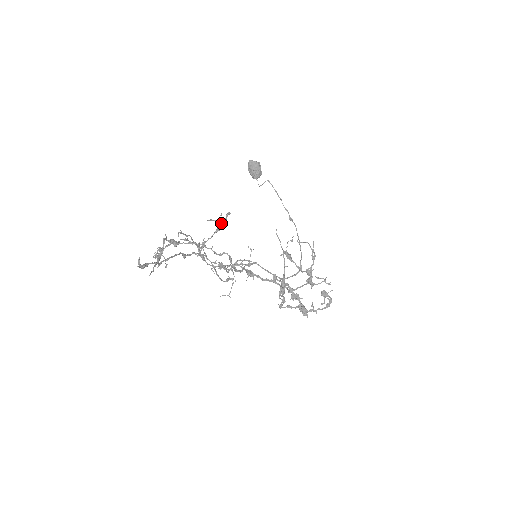
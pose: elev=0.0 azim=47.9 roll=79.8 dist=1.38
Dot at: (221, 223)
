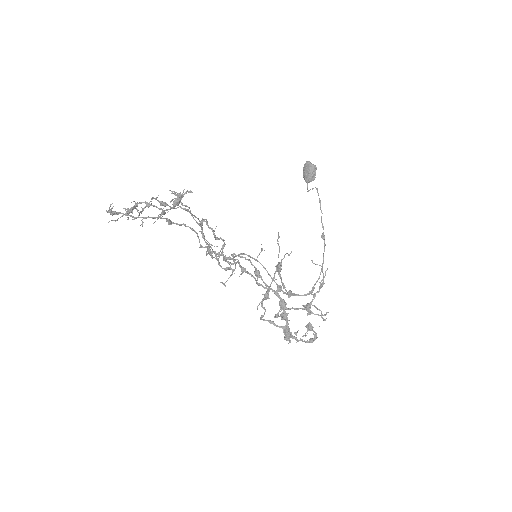
Dot at: (181, 199)
